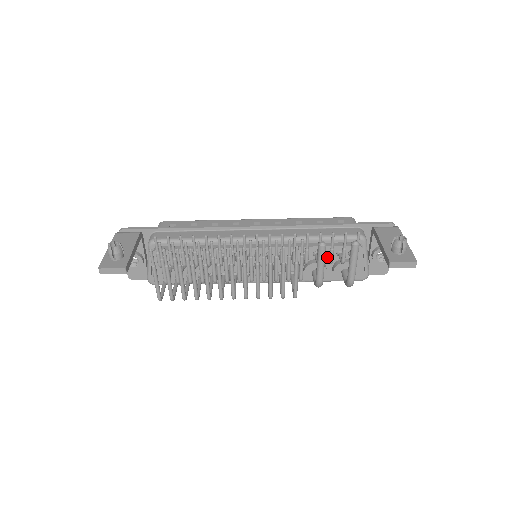
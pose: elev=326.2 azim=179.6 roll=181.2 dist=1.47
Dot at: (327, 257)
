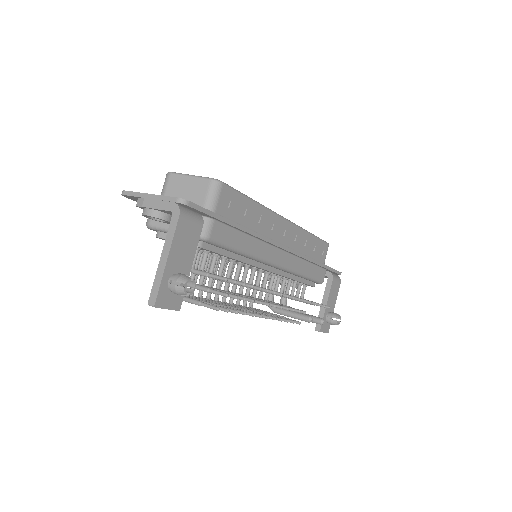
Dot at: (294, 288)
